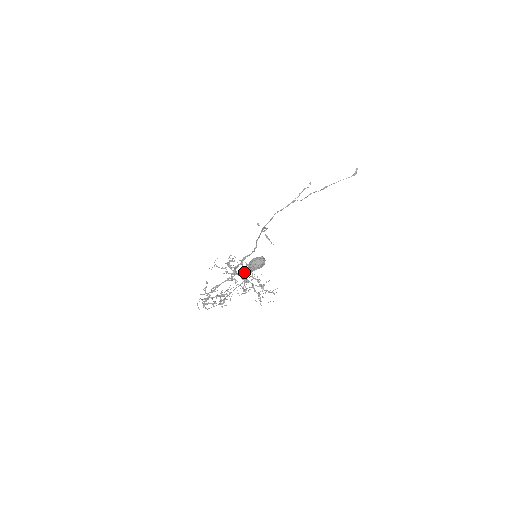
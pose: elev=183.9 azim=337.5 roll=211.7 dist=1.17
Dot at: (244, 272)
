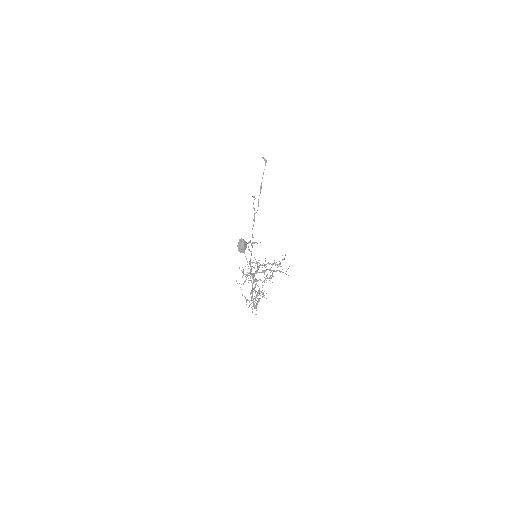
Dot at: occluded
